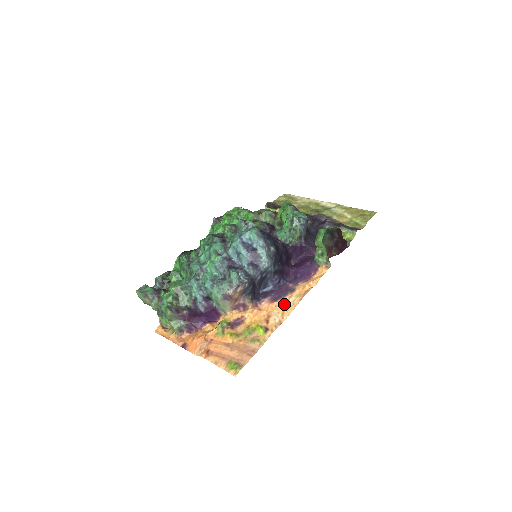
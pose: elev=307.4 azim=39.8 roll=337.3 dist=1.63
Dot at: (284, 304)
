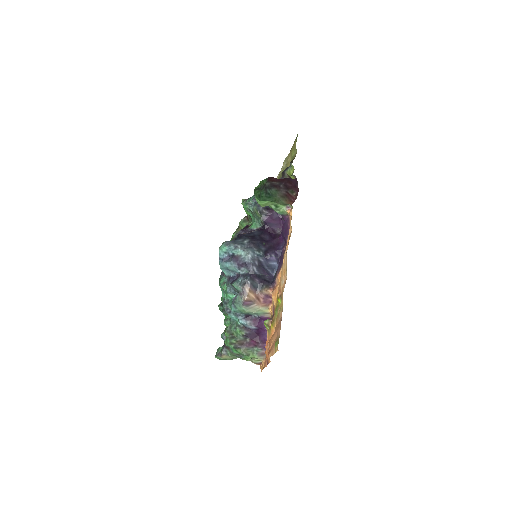
Dot at: (283, 266)
